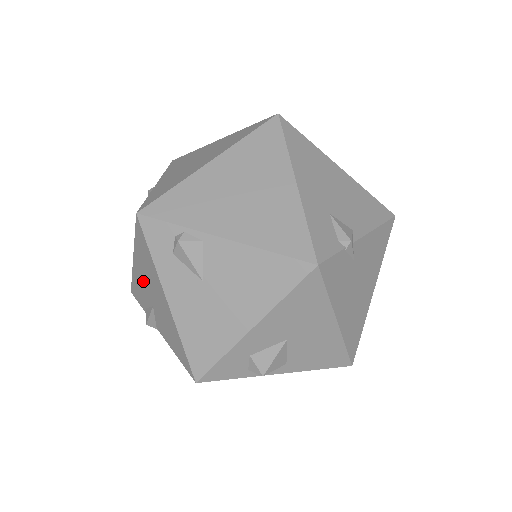
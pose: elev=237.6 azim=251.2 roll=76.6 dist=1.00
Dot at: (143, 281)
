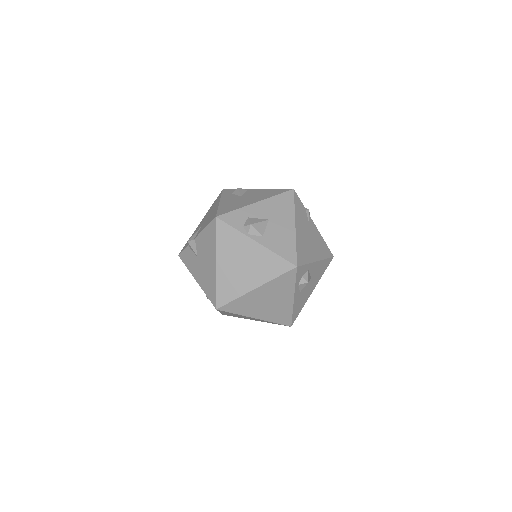
Dot at: occluded
